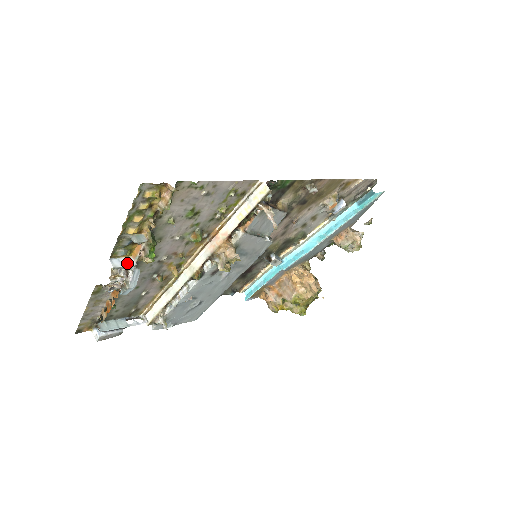
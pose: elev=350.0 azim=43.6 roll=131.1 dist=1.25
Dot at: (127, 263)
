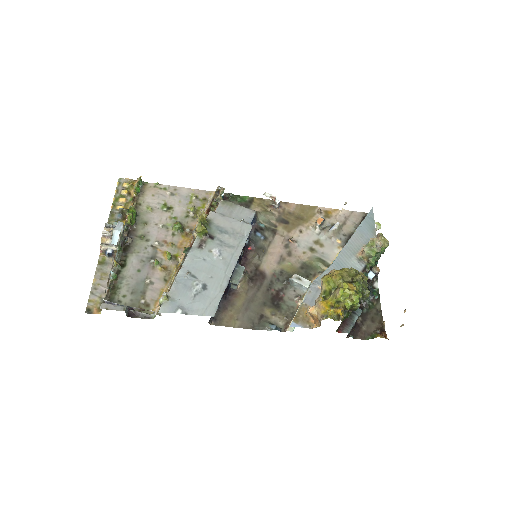
Dot at: occluded
